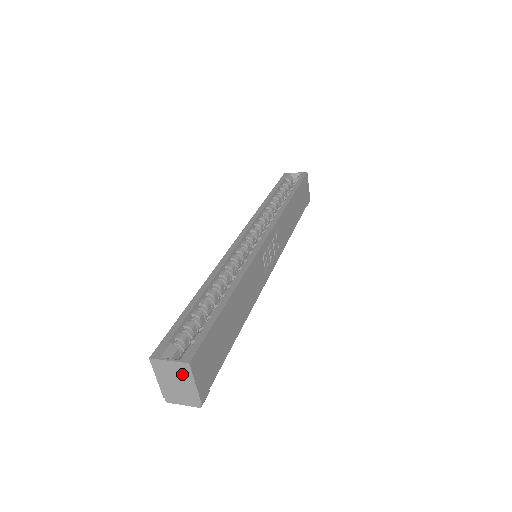
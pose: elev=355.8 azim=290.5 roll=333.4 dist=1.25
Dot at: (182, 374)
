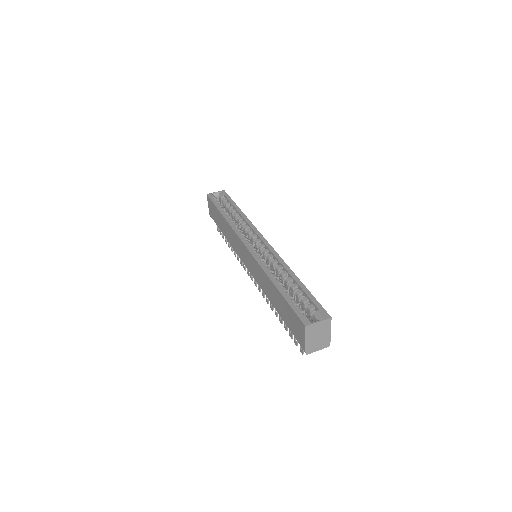
Dot at: (324, 328)
